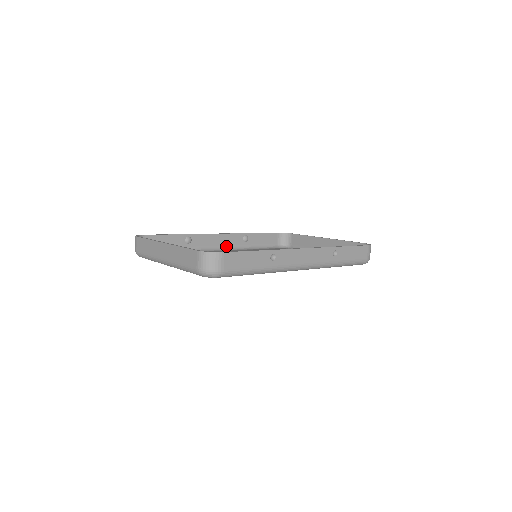
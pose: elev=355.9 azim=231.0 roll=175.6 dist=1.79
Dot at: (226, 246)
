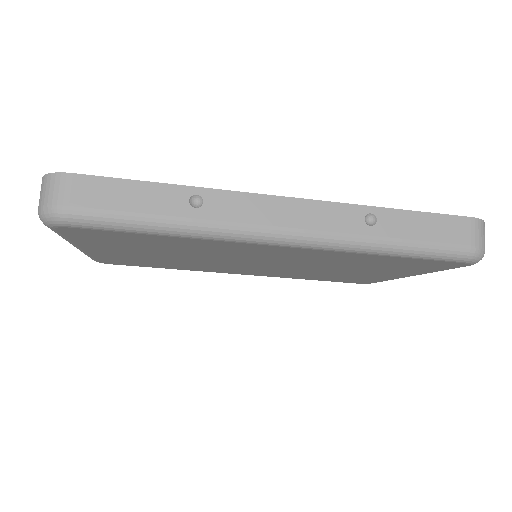
Dot at: occluded
